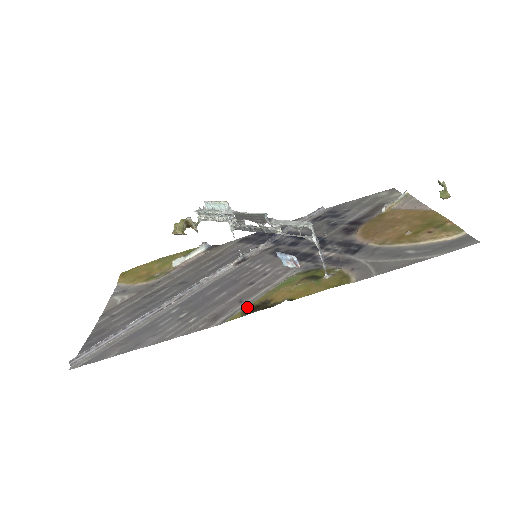
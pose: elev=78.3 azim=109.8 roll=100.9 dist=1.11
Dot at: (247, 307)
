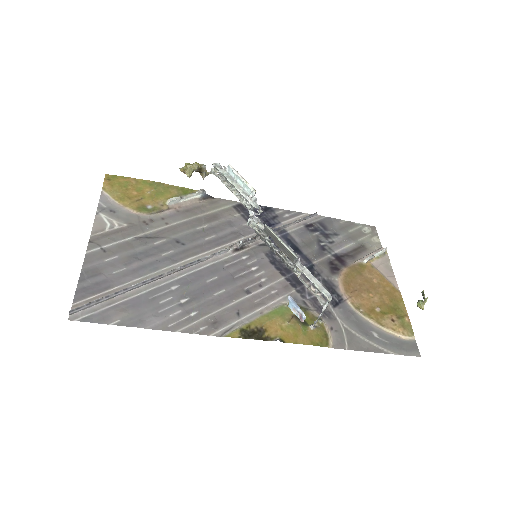
Dot at: (244, 327)
